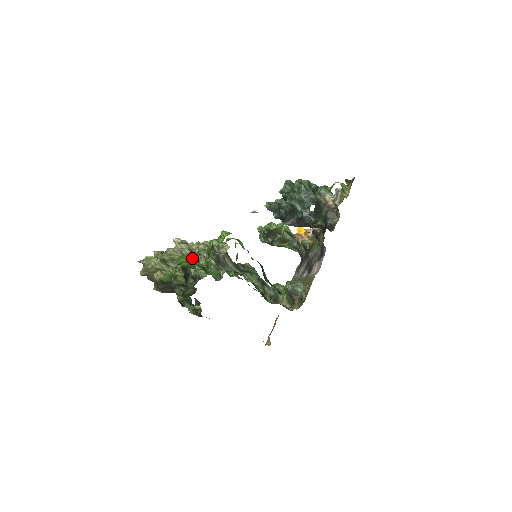
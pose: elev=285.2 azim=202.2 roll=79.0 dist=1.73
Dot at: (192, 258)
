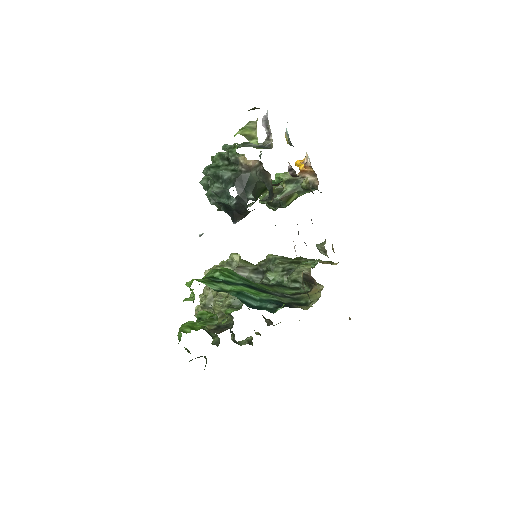
Dot at: (183, 329)
